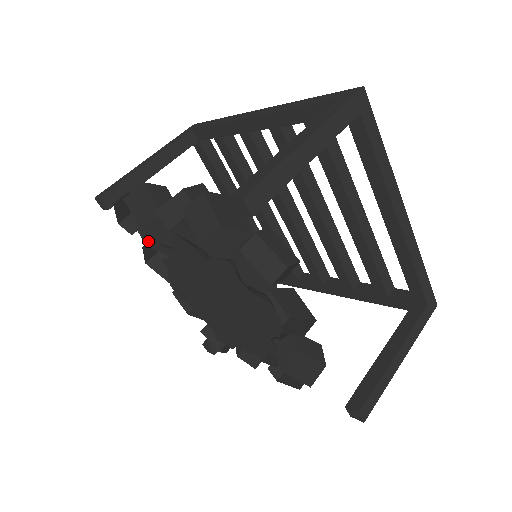
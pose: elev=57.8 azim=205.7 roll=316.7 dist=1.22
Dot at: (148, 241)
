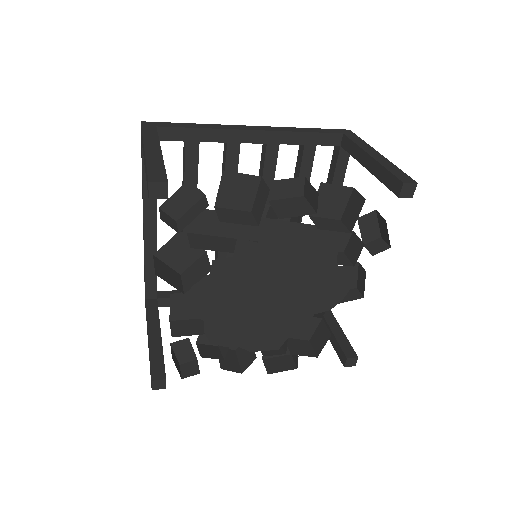
Dot at: occluded
